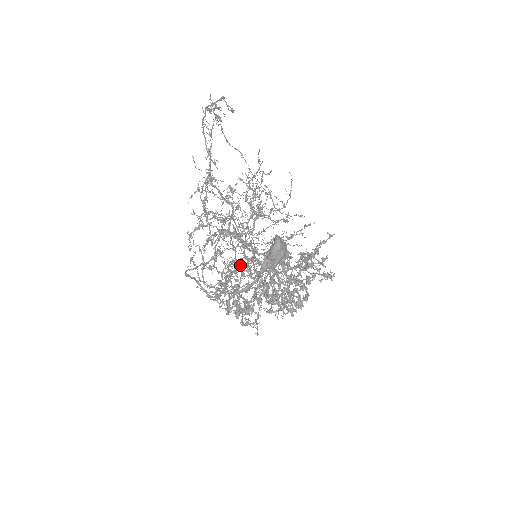
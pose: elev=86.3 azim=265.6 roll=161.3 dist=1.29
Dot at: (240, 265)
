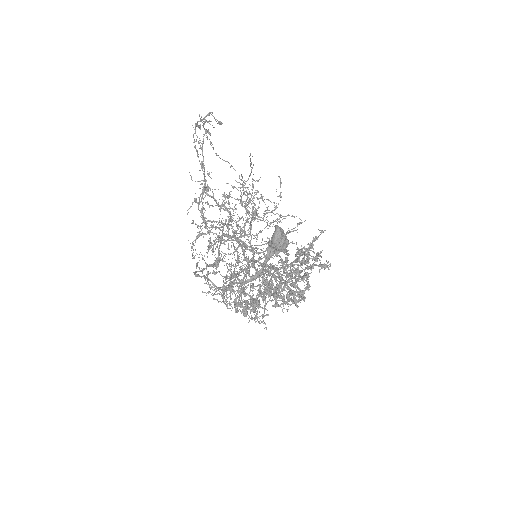
Dot at: occluded
